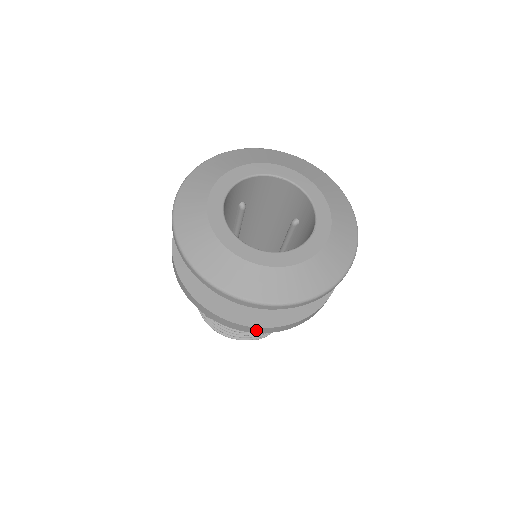
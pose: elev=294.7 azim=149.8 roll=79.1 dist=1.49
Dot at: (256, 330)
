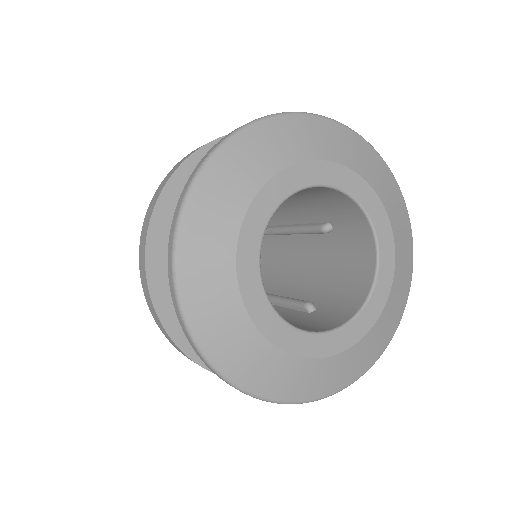
Dot at: occluded
